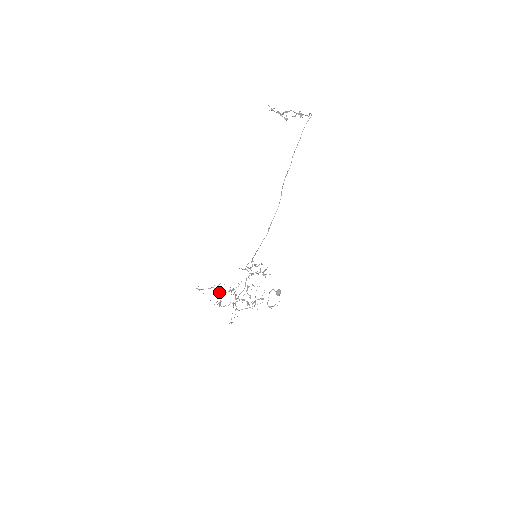
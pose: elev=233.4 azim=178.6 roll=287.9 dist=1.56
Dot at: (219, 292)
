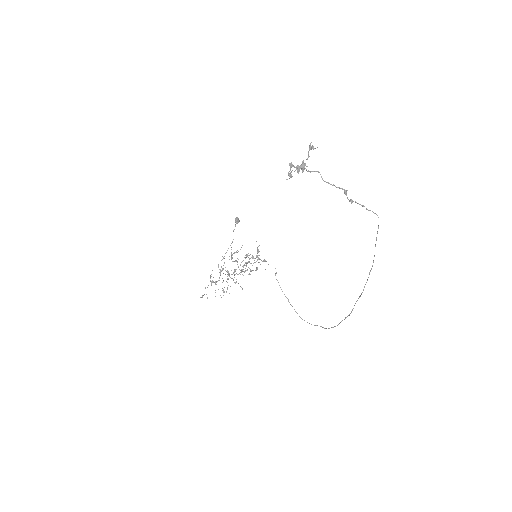
Dot at: occluded
